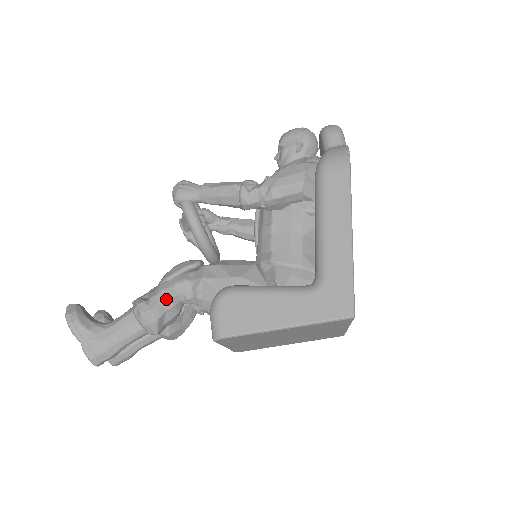
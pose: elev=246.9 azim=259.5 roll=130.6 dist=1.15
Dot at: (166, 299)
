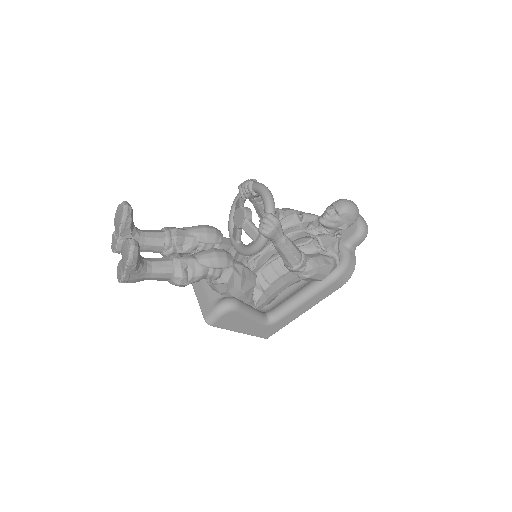
Dot at: occluded
